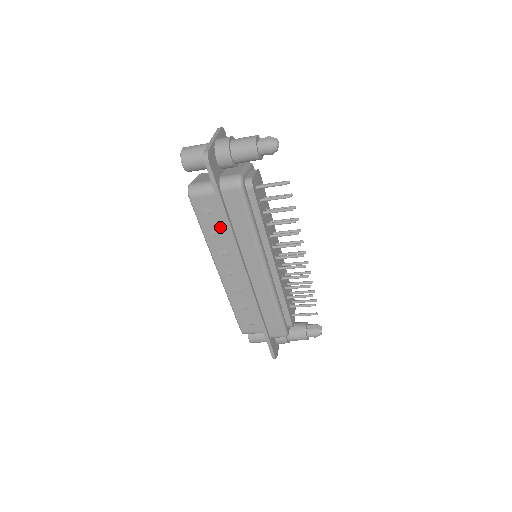
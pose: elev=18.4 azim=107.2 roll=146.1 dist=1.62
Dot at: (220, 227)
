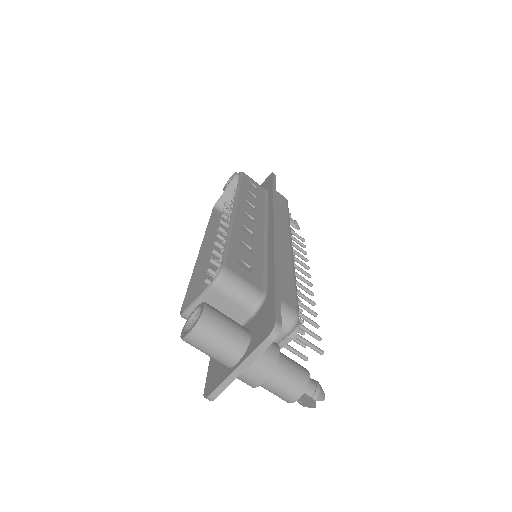
Dot at: (257, 197)
